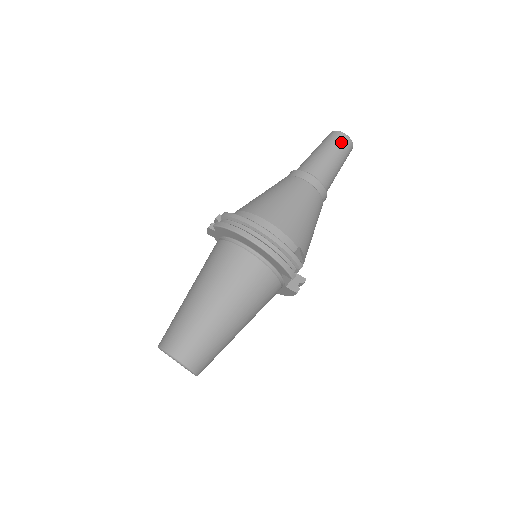
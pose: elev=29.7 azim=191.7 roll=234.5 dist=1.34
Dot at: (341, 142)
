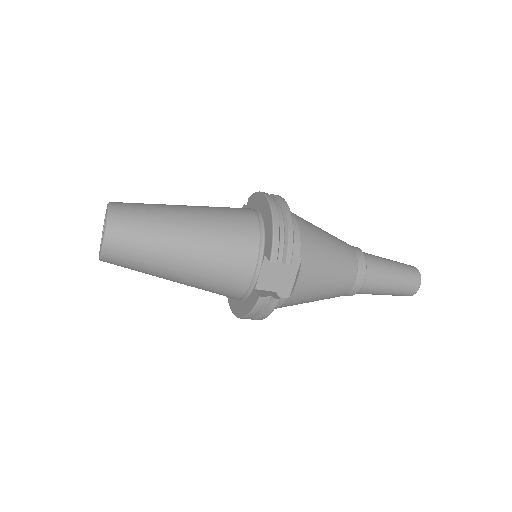
Dot at: (410, 269)
